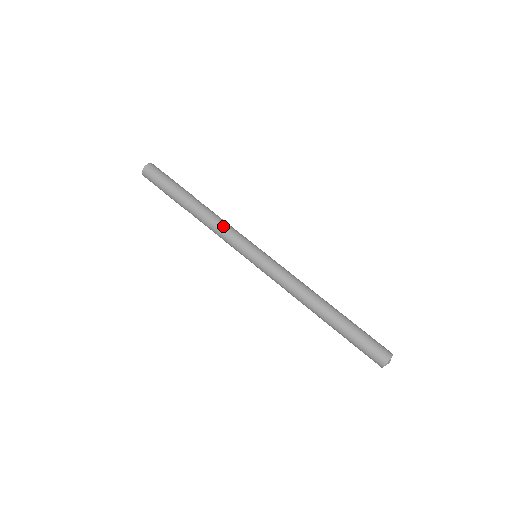
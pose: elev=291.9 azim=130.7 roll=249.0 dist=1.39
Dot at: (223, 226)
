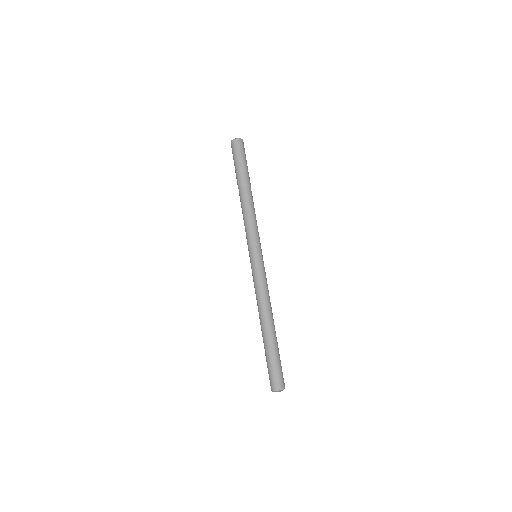
Dot at: (250, 220)
